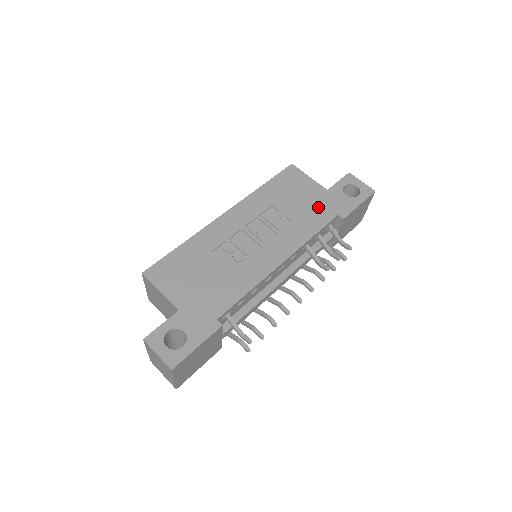
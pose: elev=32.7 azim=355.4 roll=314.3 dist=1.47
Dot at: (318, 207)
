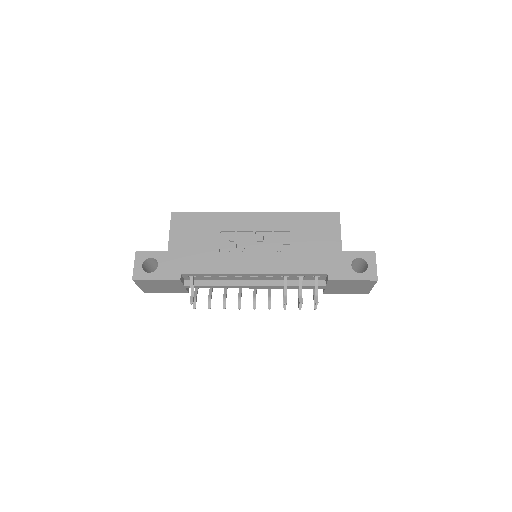
Dot at: (320, 257)
